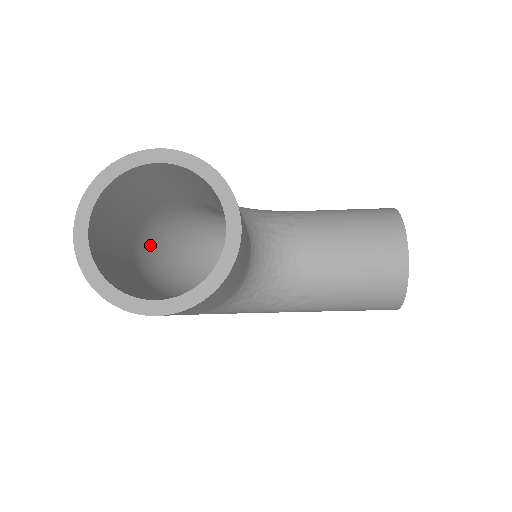
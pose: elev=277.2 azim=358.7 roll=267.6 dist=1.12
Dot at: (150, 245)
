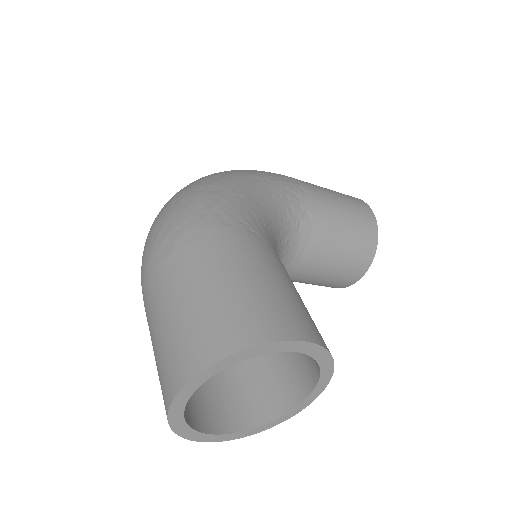
Dot at: occluded
